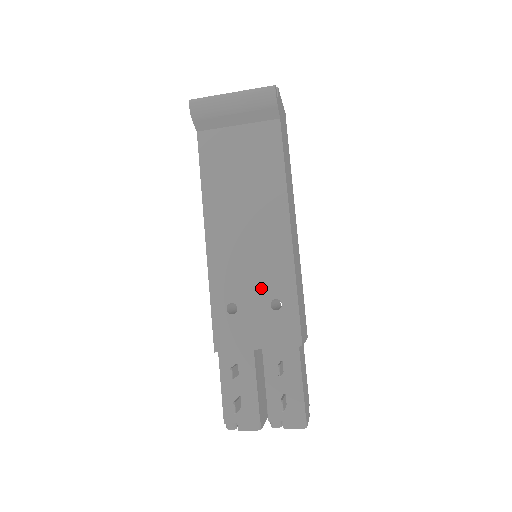
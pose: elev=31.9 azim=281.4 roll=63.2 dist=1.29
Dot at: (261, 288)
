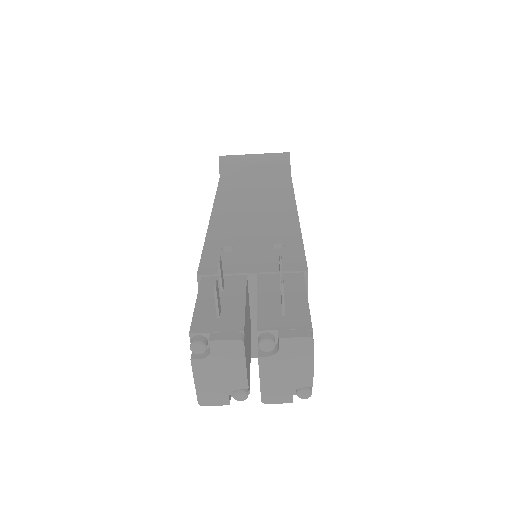
Dot at: (263, 238)
